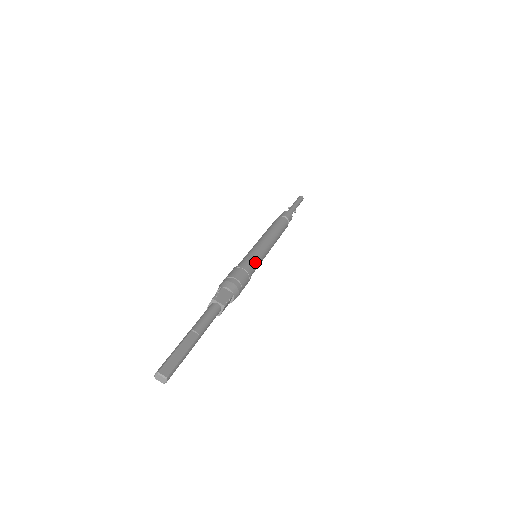
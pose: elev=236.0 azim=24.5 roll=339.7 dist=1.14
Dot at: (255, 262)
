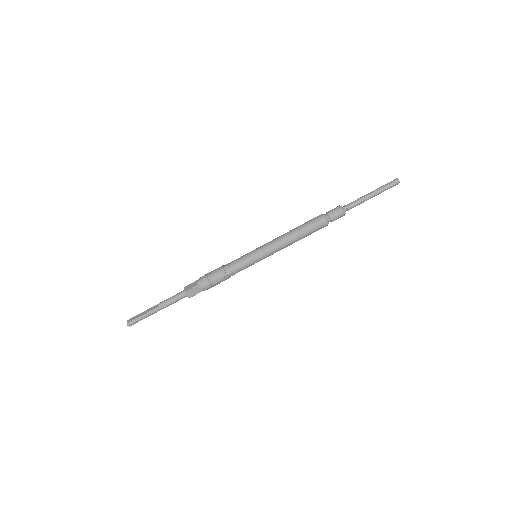
Dot at: (238, 262)
